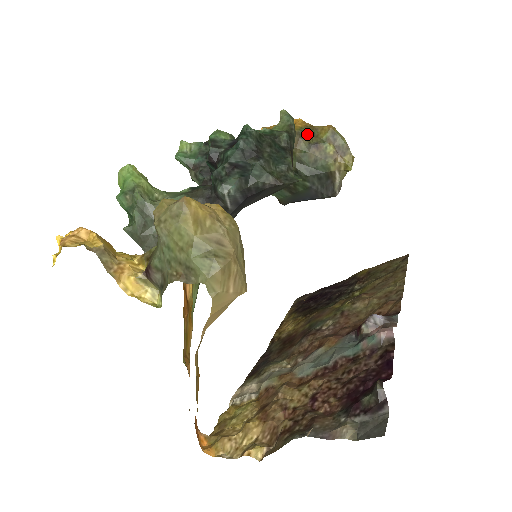
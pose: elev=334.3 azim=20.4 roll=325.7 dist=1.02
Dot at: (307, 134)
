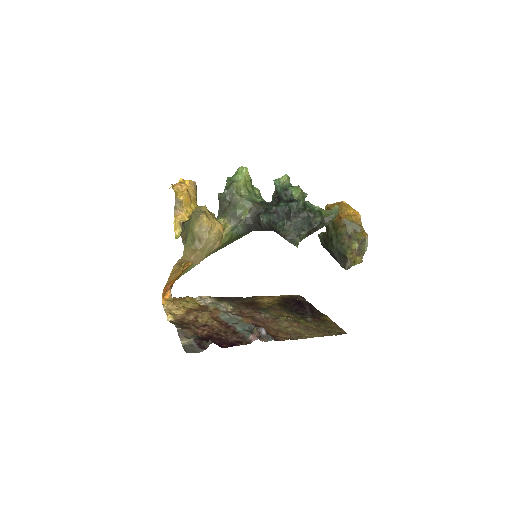
Dot at: (352, 227)
